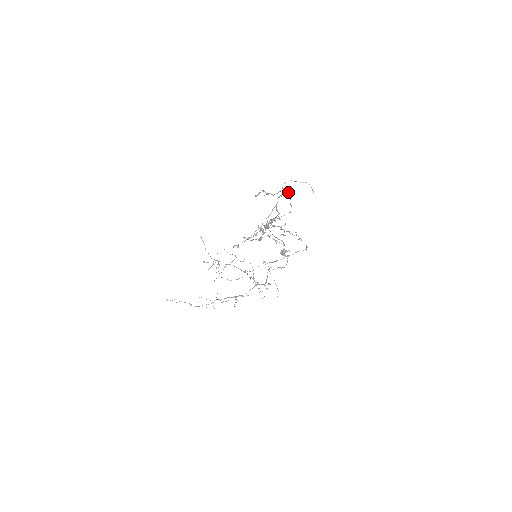
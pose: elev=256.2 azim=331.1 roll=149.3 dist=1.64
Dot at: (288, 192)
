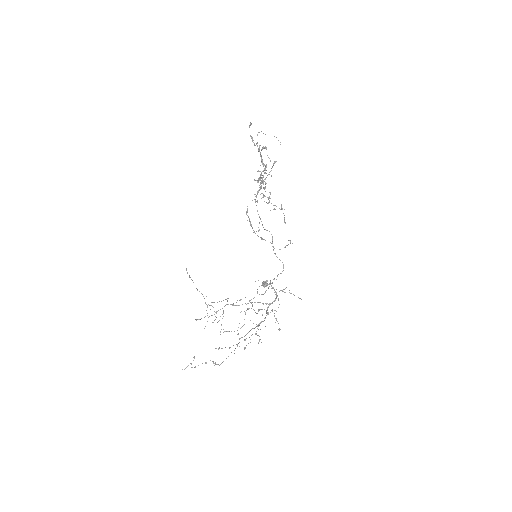
Dot at: (263, 146)
